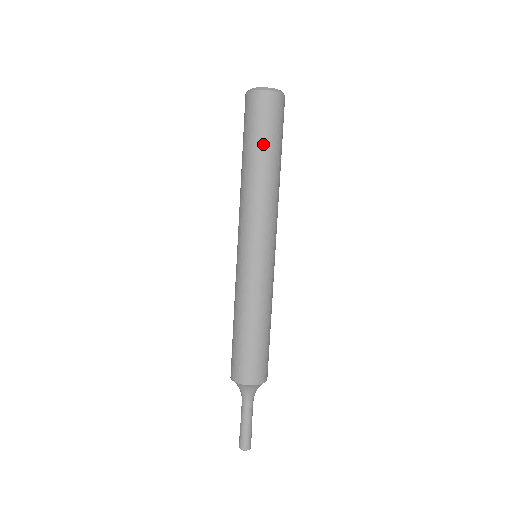
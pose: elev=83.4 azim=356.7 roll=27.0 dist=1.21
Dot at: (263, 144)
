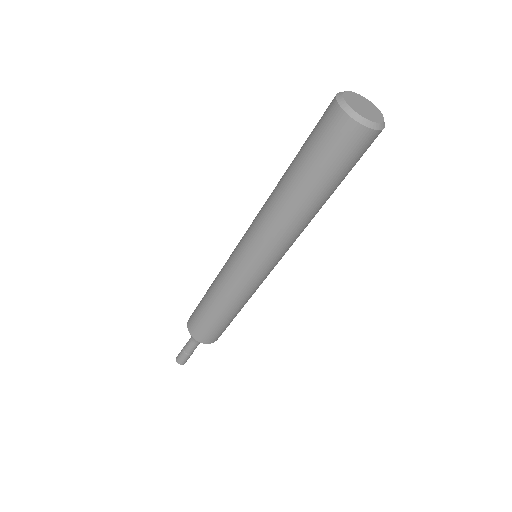
Dot at: (315, 178)
